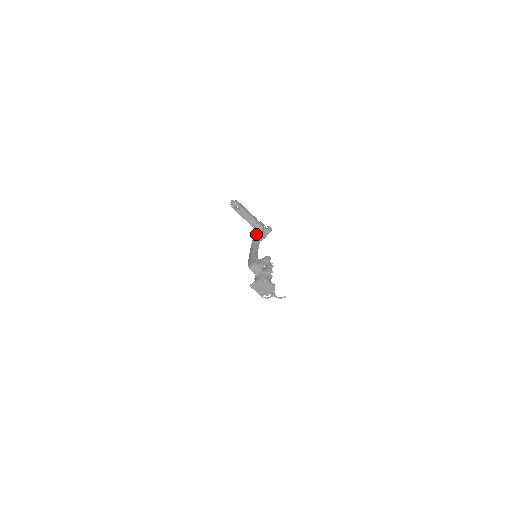
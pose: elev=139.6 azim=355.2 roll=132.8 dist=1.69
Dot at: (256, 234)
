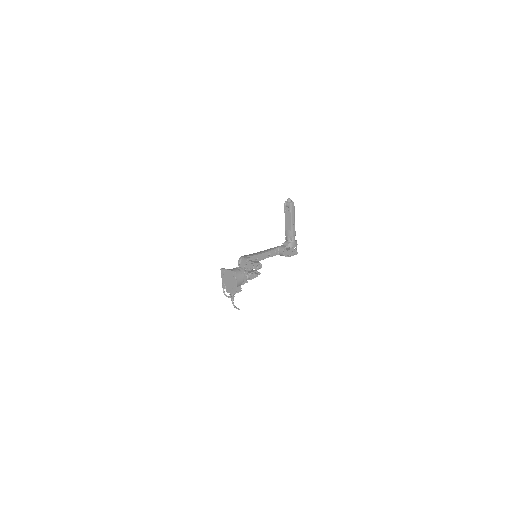
Dot at: (282, 245)
